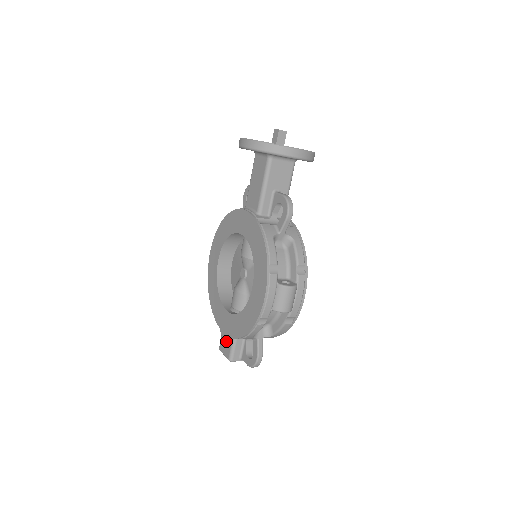
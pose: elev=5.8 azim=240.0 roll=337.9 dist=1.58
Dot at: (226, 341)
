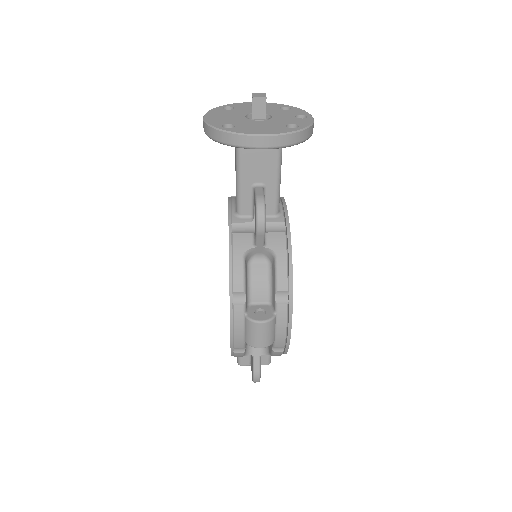
Dot at: occluded
